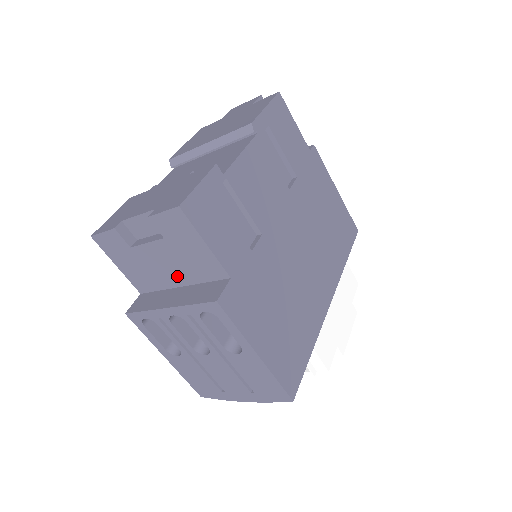
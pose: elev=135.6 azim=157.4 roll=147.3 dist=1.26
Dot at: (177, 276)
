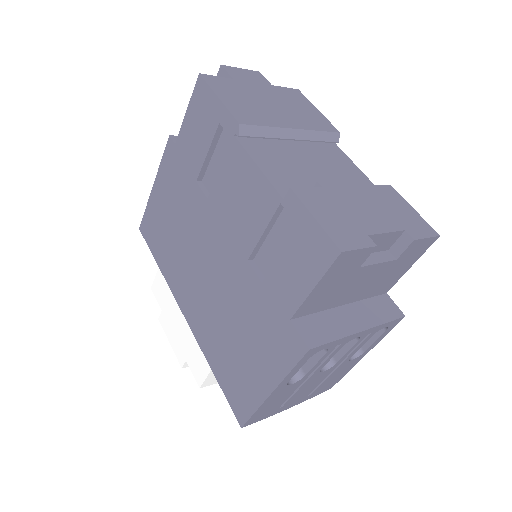
Dot at: (355, 295)
